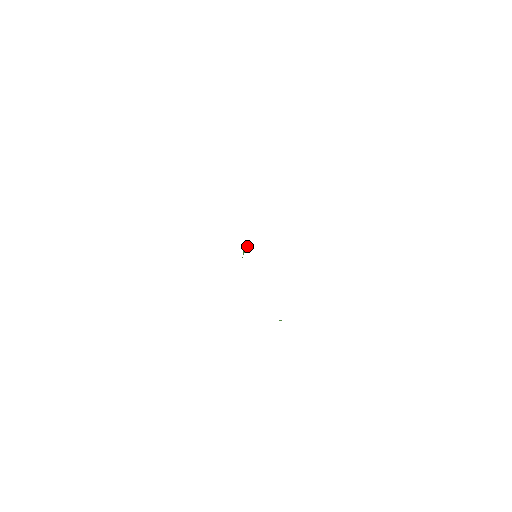
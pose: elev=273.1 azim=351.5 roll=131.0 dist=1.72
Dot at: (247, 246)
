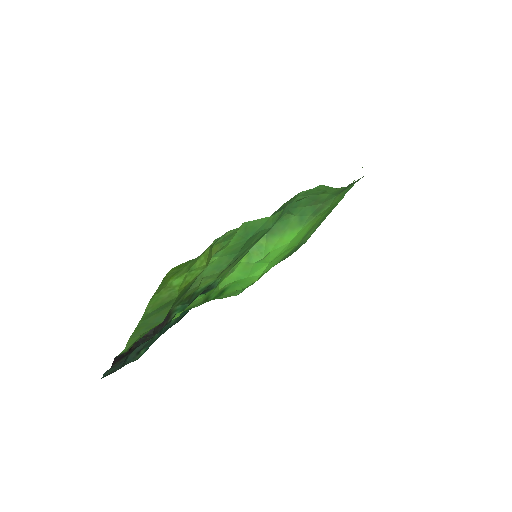
Dot at: (257, 252)
